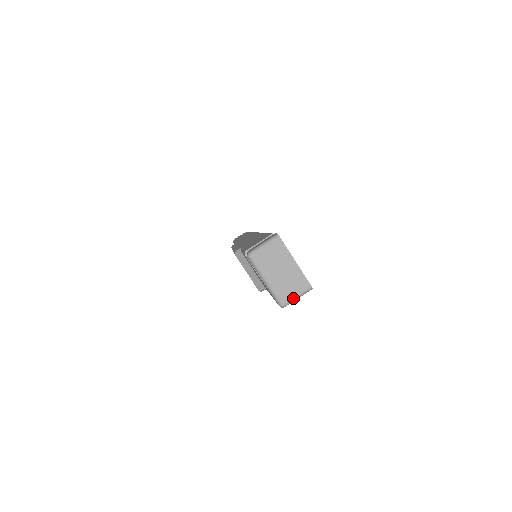
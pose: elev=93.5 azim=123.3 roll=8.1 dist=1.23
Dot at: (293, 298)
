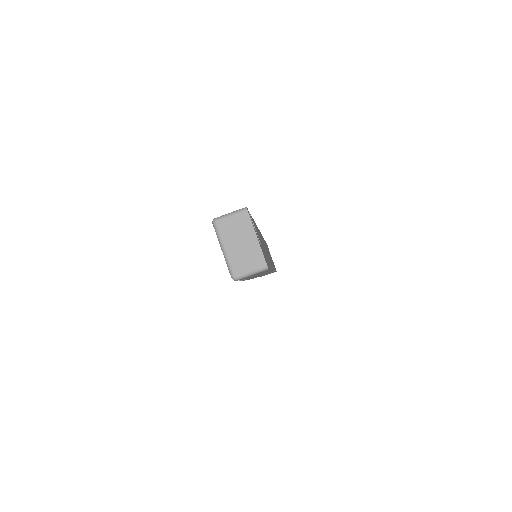
Dot at: (246, 273)
